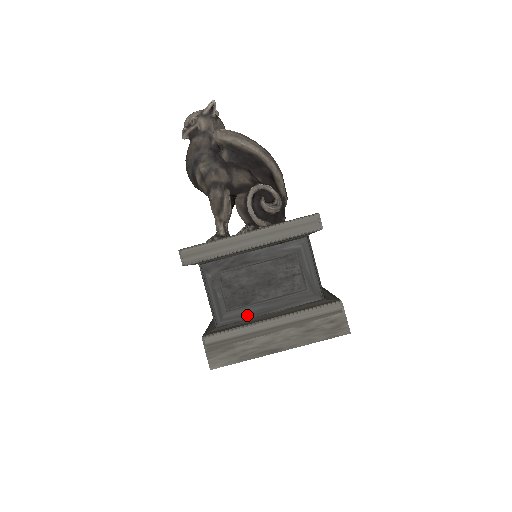
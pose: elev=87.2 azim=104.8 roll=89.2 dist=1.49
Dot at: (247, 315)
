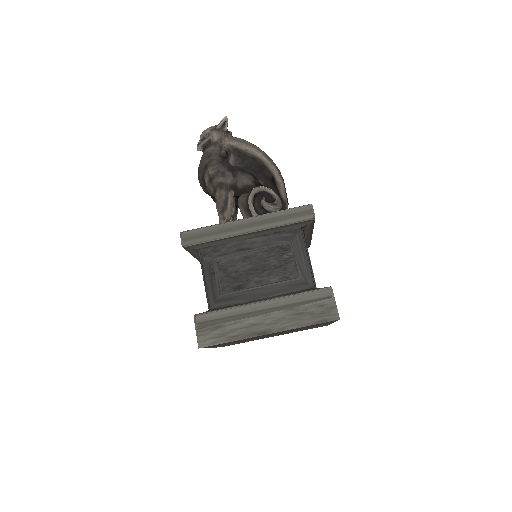
Dot at: (240, 299)
